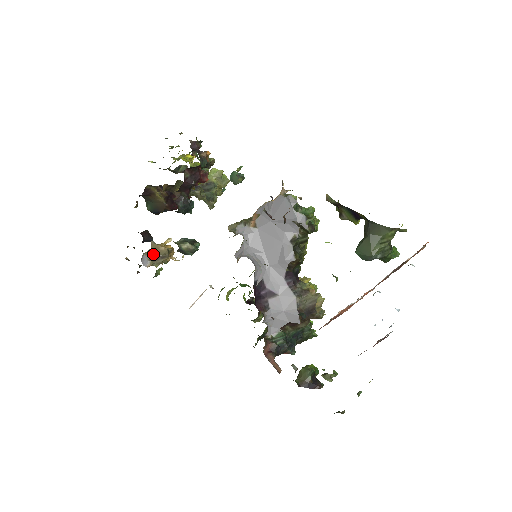
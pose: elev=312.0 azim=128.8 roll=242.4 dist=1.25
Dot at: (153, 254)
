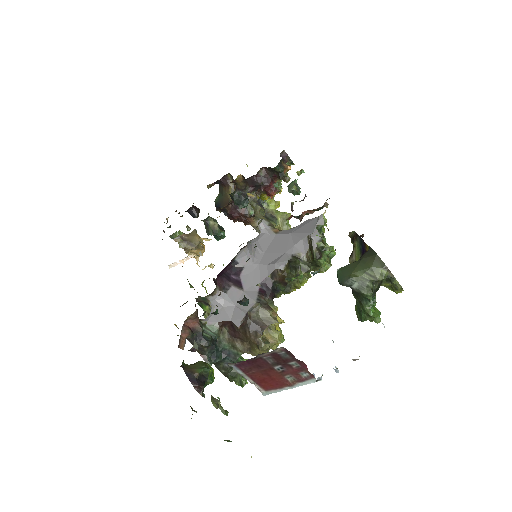
Dot at: (187, 236)
